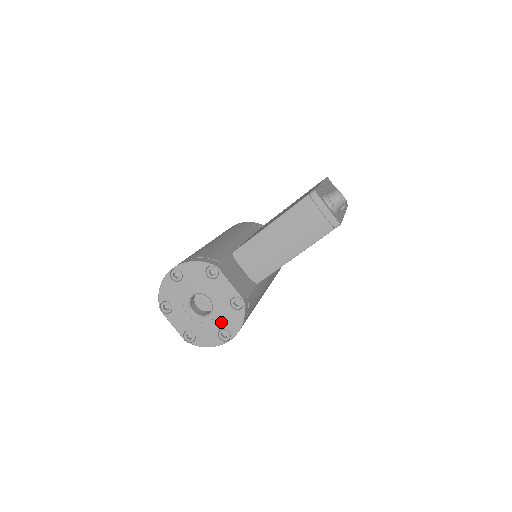
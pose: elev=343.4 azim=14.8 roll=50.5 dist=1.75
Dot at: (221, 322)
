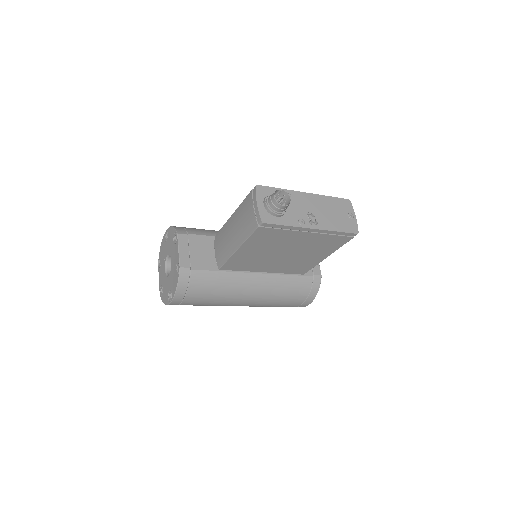
Dot at: (171, 283)
